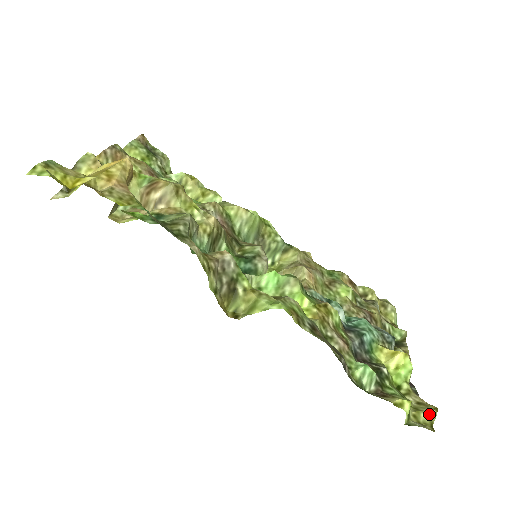
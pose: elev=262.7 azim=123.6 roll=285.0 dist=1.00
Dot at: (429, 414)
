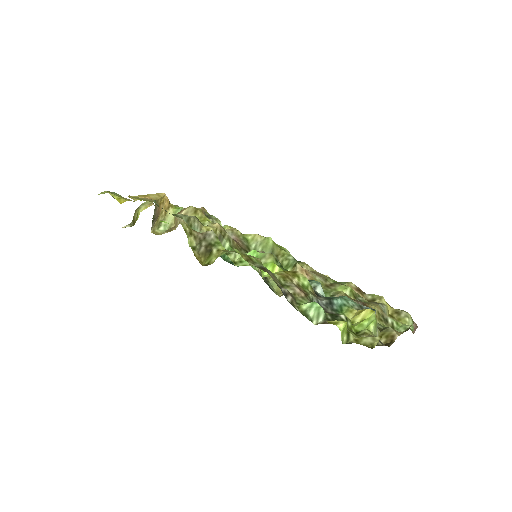
Dot at: (372, 339)
